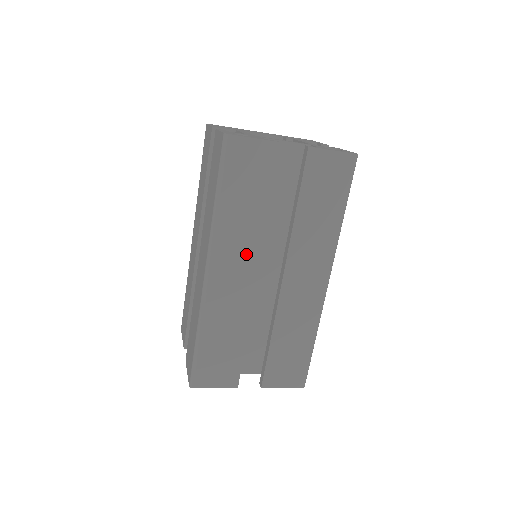
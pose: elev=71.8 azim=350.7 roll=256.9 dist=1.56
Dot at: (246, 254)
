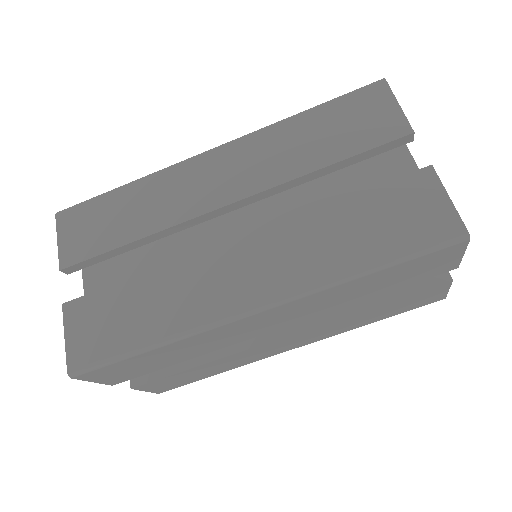
Dot at: (251, 176)
